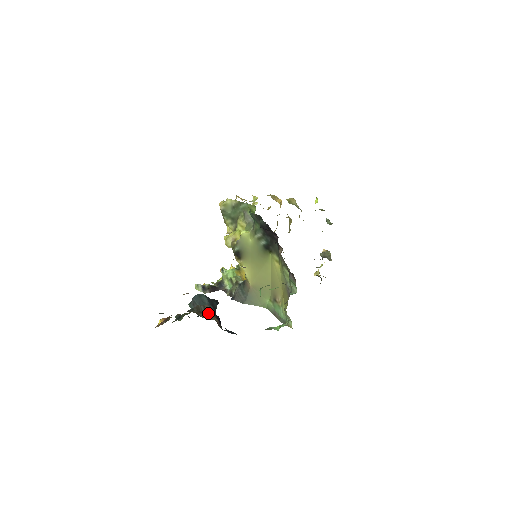
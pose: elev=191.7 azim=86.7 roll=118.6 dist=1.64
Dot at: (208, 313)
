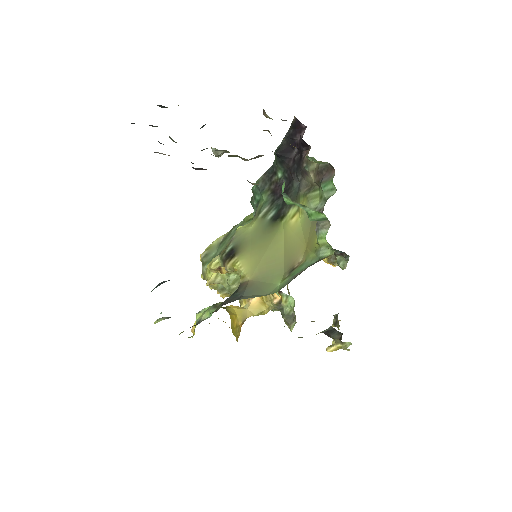
Dot at: occluded
